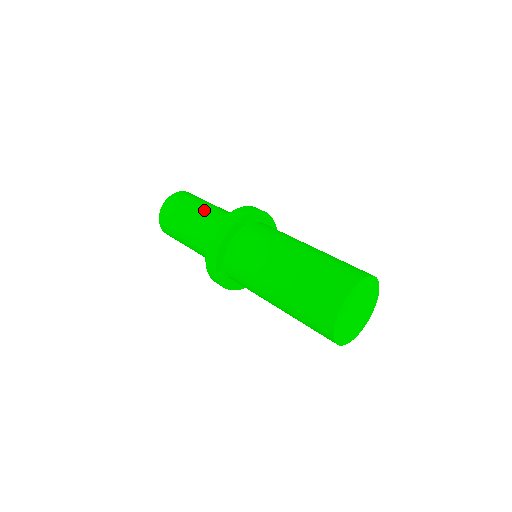
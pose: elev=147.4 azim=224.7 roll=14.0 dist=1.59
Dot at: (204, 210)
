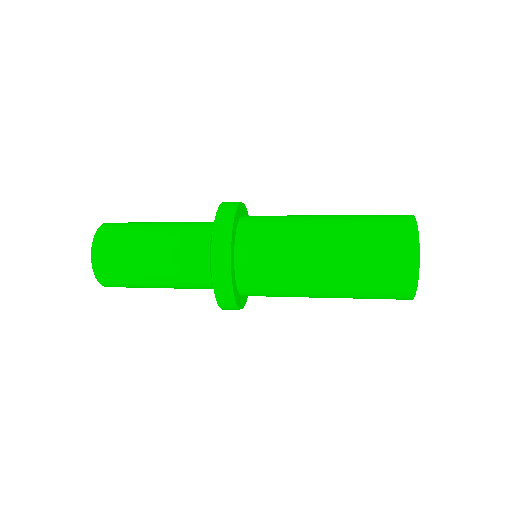
Dot at: (165, 226)
